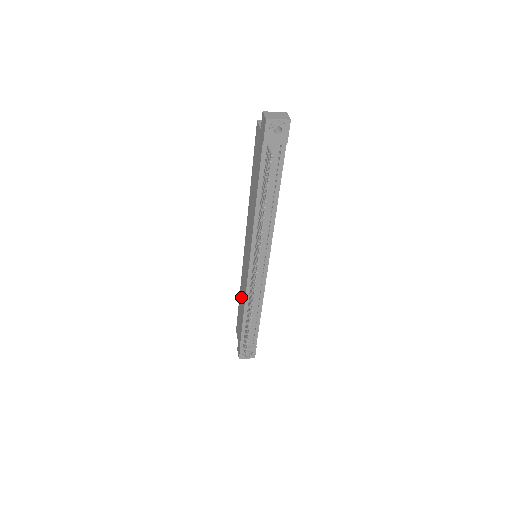
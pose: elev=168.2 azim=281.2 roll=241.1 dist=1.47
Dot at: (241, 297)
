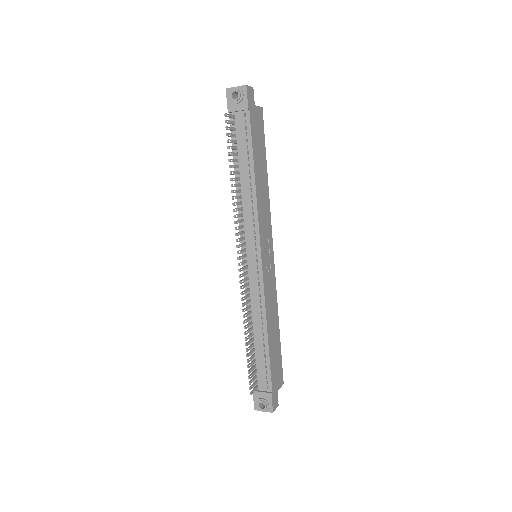
Dot at: occluded
